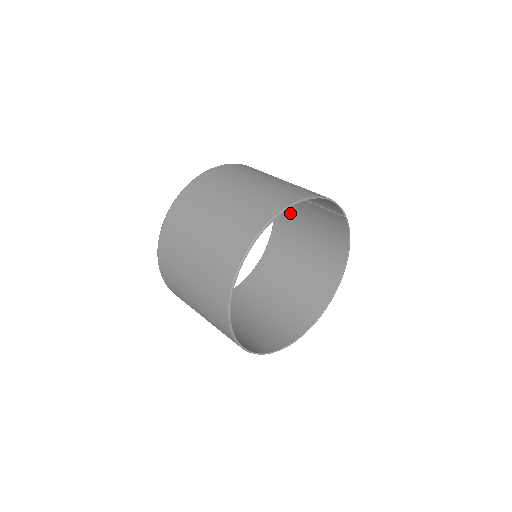
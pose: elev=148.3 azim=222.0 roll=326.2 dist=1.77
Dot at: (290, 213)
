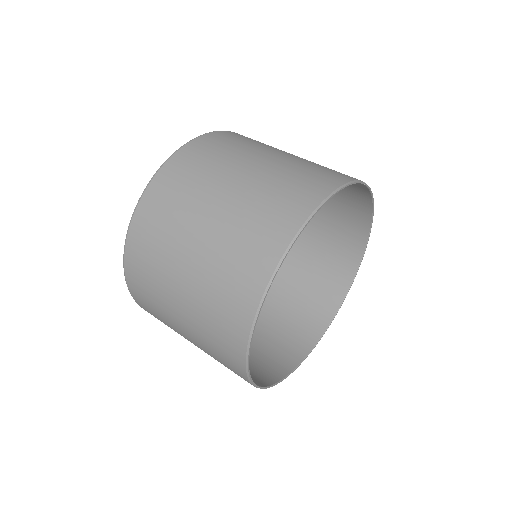
Dot at: occluded
